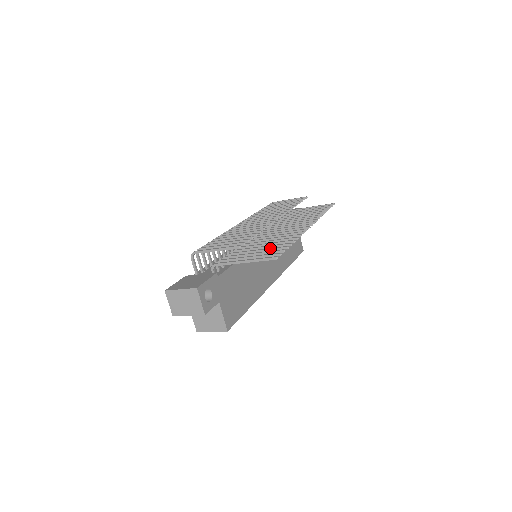
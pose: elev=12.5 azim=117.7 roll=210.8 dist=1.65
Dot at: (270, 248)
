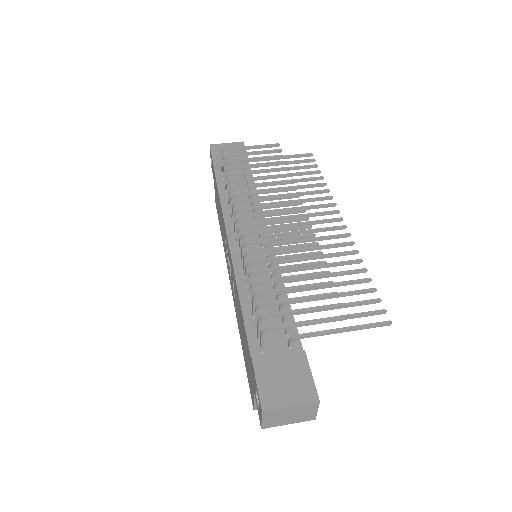
Dot at: (352, 292)
